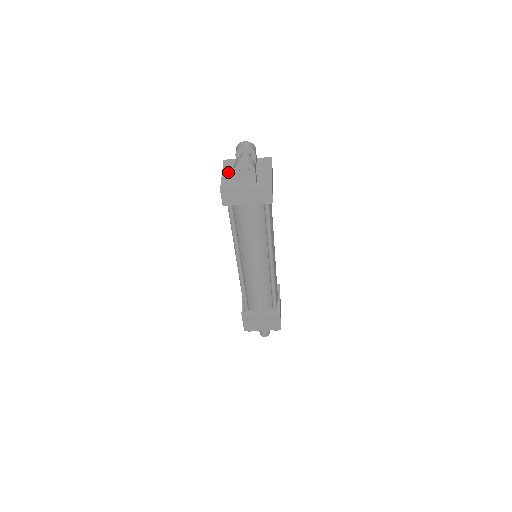
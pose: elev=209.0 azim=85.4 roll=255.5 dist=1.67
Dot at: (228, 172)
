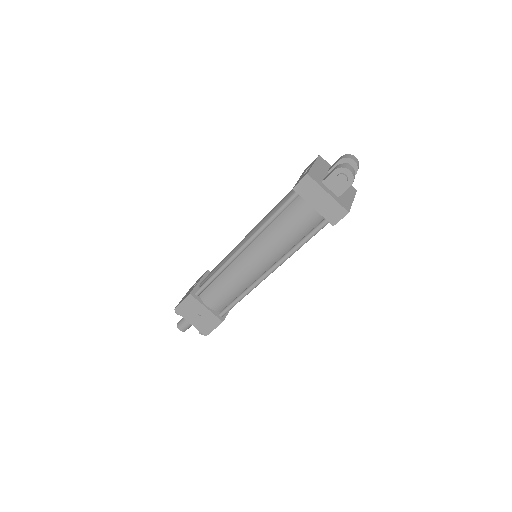
Dot at: (319, 167)
